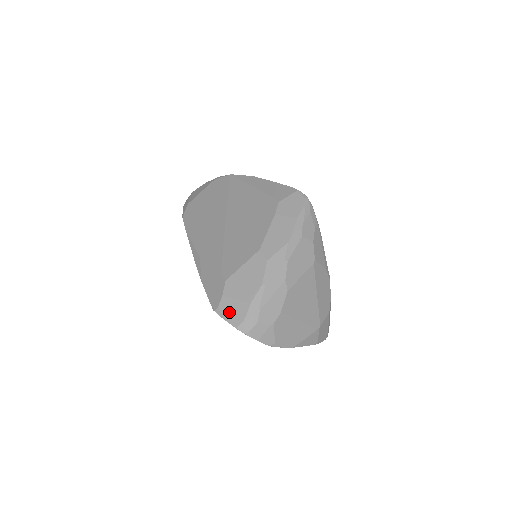
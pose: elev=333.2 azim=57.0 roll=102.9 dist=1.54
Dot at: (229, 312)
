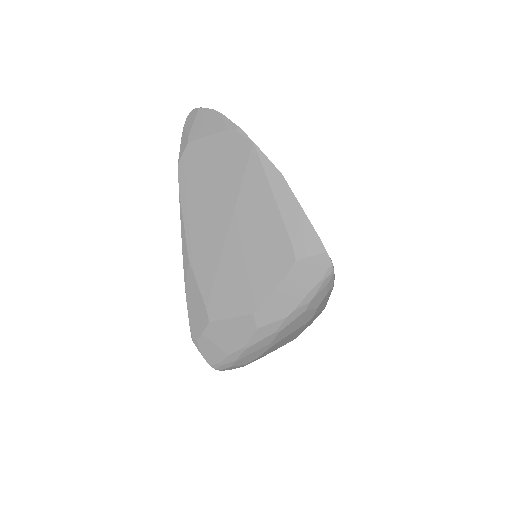
Dot at: (206, 350)
